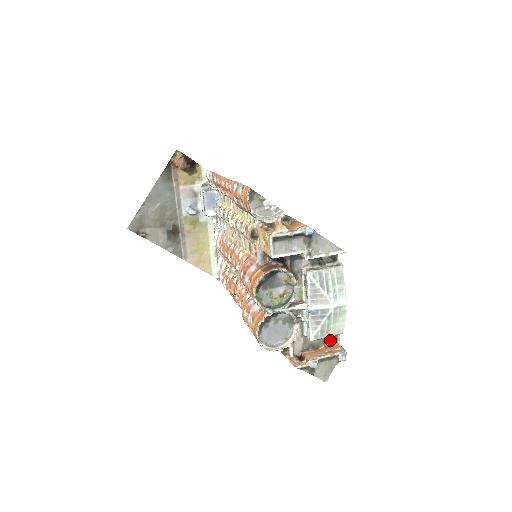
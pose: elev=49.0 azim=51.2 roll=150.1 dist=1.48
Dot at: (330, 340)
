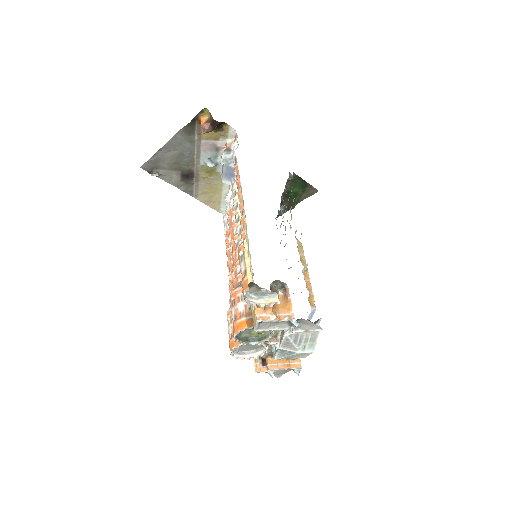
Dot at: occluded
